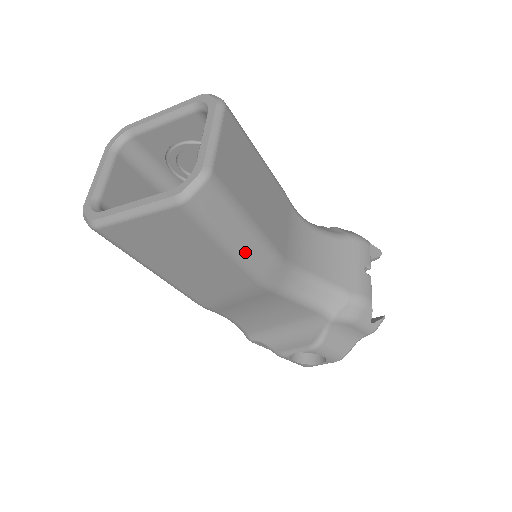
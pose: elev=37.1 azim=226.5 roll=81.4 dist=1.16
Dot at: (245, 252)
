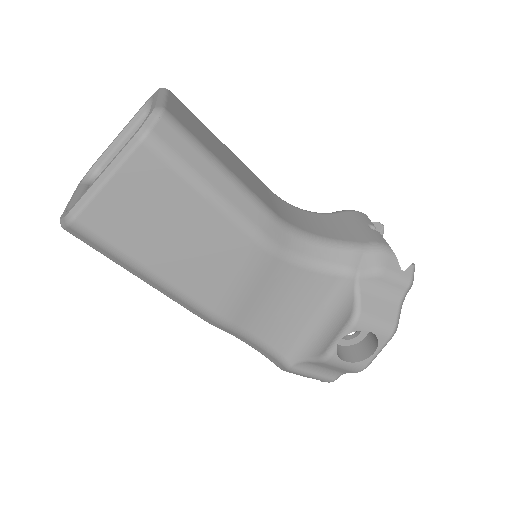
Dot at: (229, 198)
